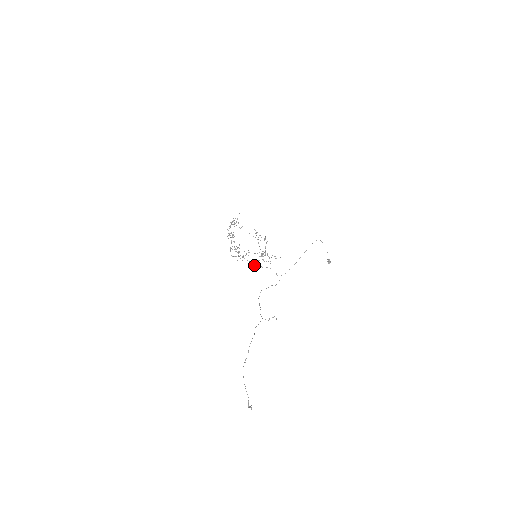
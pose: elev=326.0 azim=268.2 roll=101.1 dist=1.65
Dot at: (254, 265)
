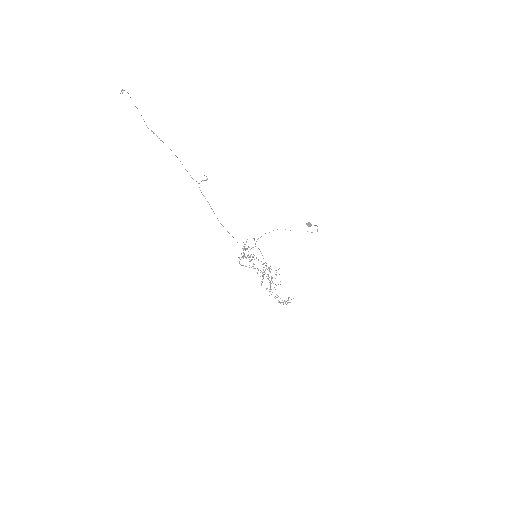
Dot at: (246, 248)
